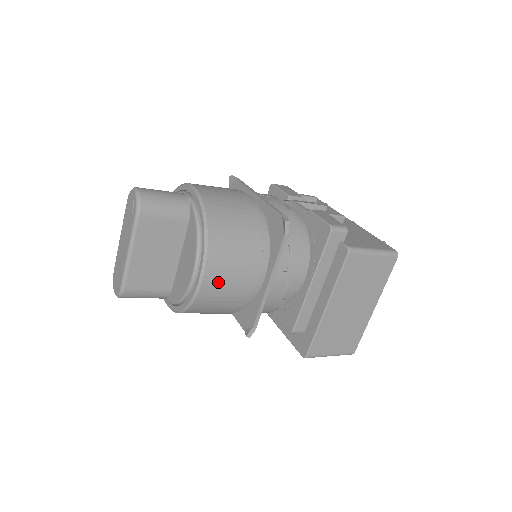
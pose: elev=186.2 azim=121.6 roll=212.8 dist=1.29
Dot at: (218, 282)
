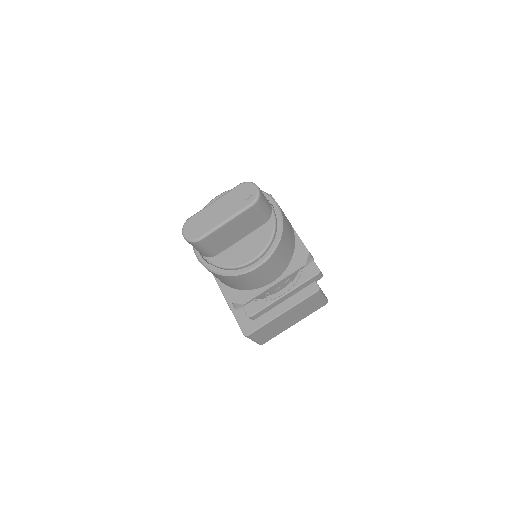
Dot at: (261, 272)
